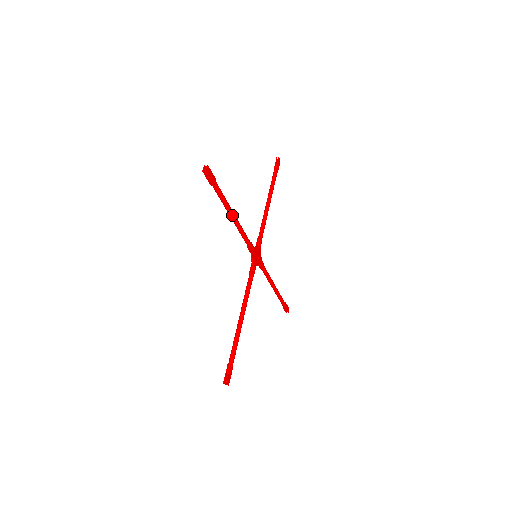
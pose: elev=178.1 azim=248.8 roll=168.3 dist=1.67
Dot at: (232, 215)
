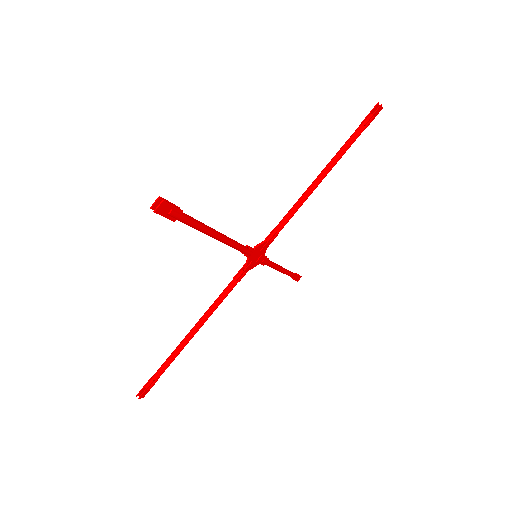
Dot at: (193, 335)
